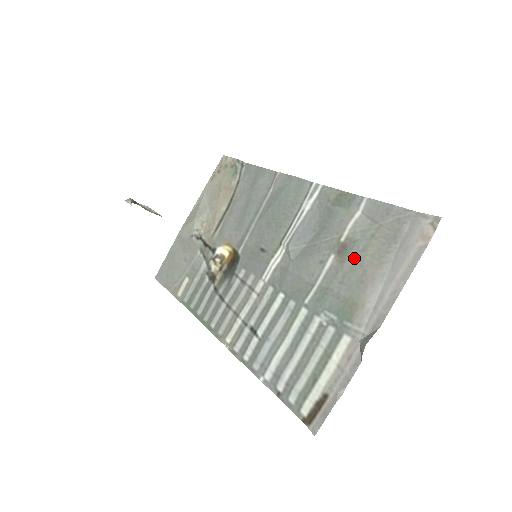
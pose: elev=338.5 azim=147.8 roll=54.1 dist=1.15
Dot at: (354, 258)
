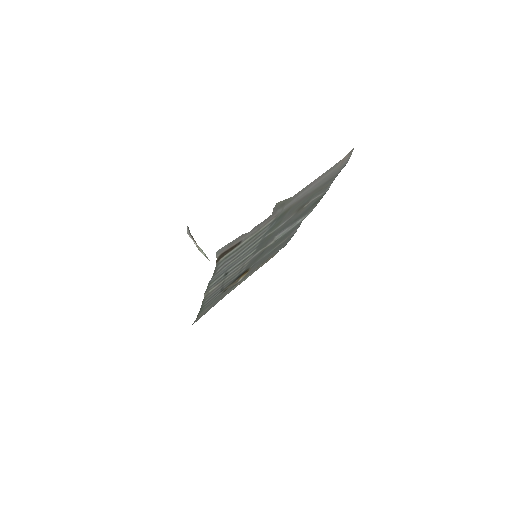
Dot at: (304, 201)
